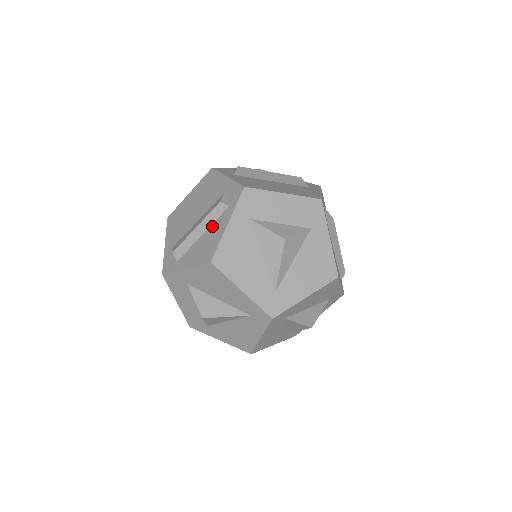
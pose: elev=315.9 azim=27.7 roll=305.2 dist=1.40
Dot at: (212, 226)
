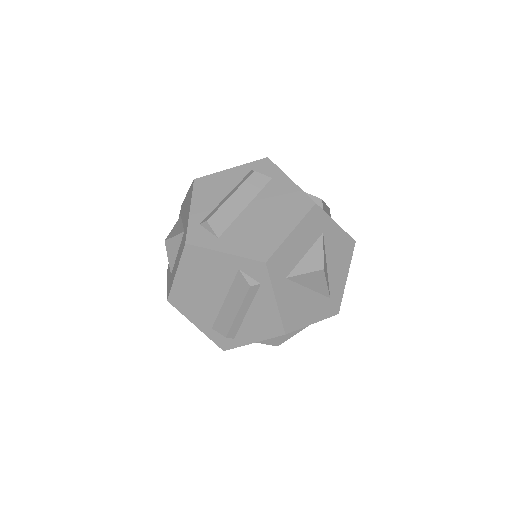
Dot at: (254, 304)
